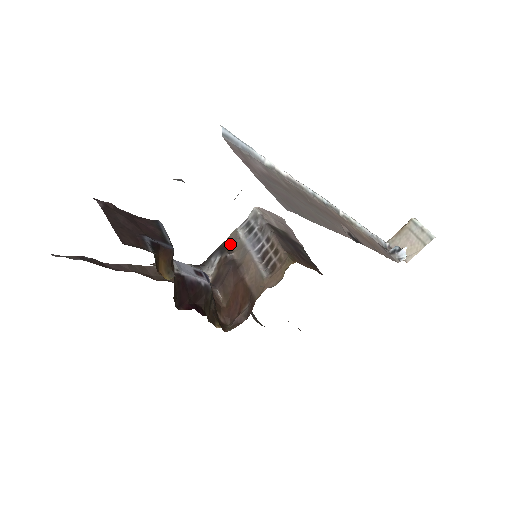
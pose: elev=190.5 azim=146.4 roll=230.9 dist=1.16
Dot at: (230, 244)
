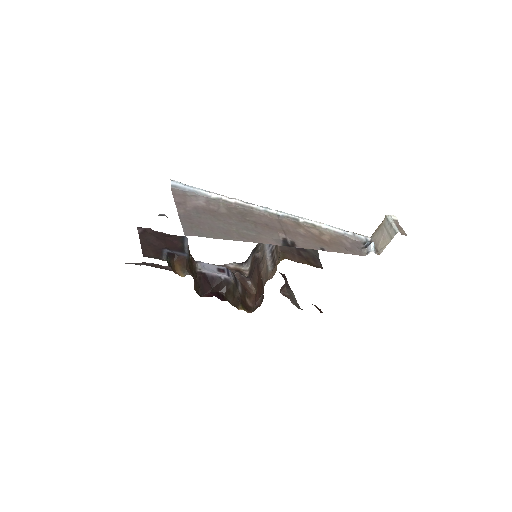
Dot at: (259, 245)
